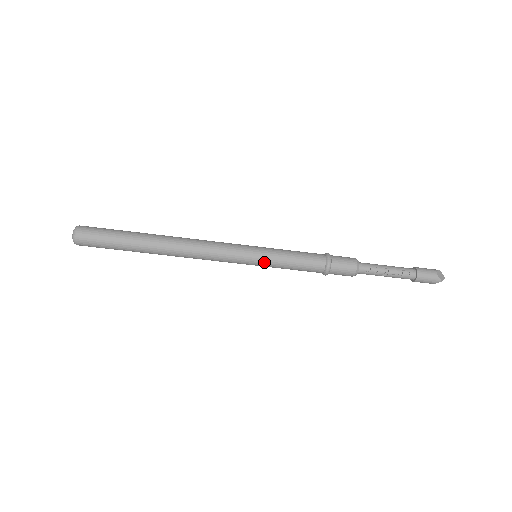
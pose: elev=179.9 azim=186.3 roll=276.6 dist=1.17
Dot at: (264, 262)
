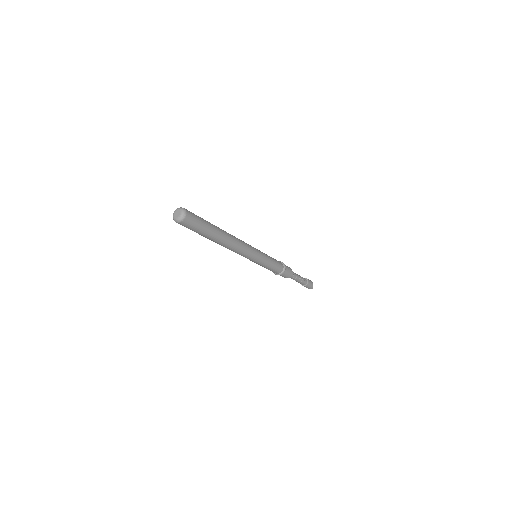
Dot at: (260, 263)
